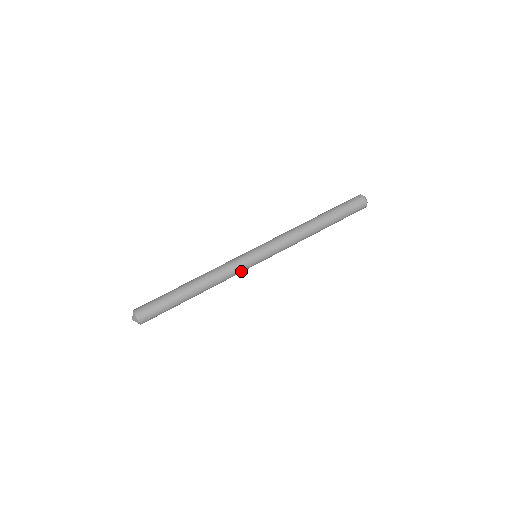
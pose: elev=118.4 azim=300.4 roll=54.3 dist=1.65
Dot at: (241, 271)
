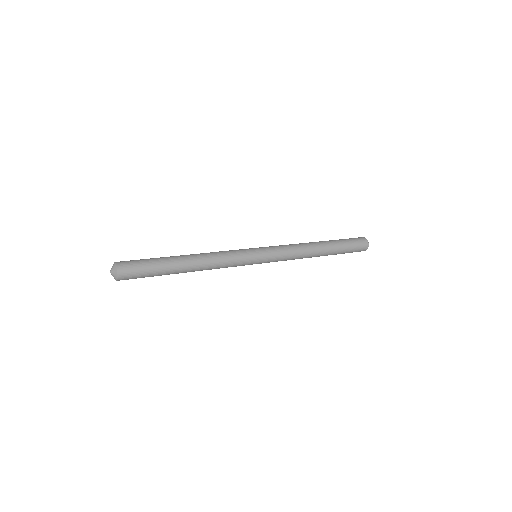
Dot at: (239, 258)
